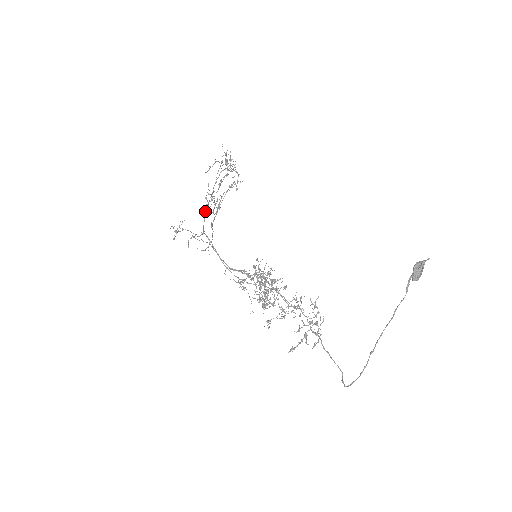
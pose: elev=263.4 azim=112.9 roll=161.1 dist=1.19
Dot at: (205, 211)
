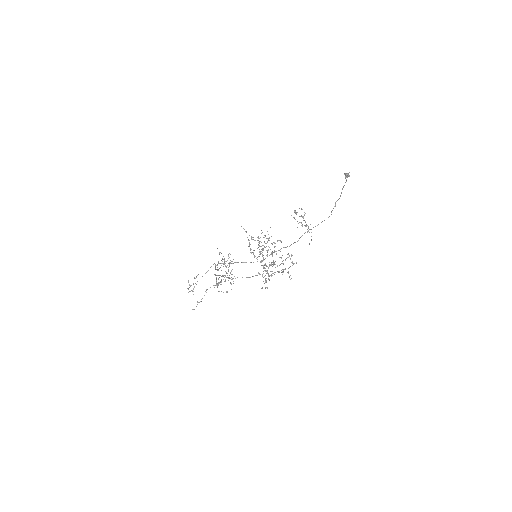
Dot at: occluded
